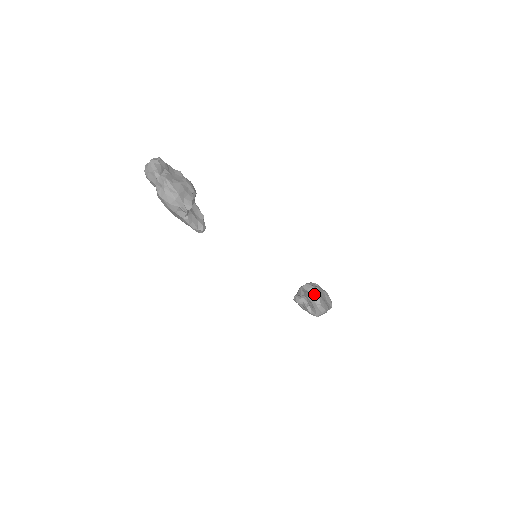
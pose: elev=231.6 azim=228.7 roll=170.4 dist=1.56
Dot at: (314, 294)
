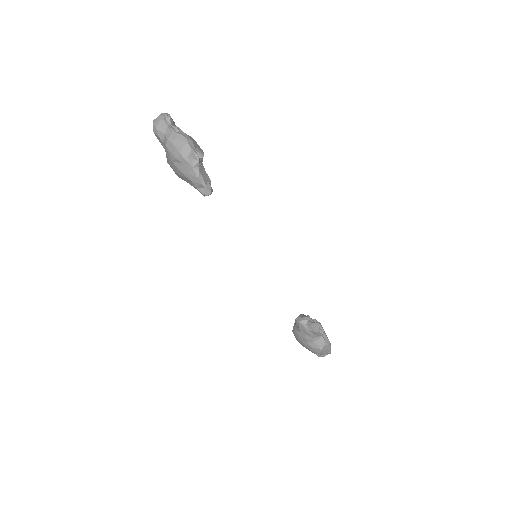
Dot at: occluded
